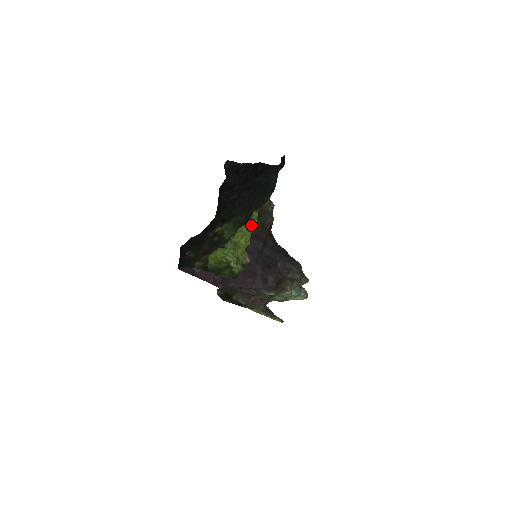
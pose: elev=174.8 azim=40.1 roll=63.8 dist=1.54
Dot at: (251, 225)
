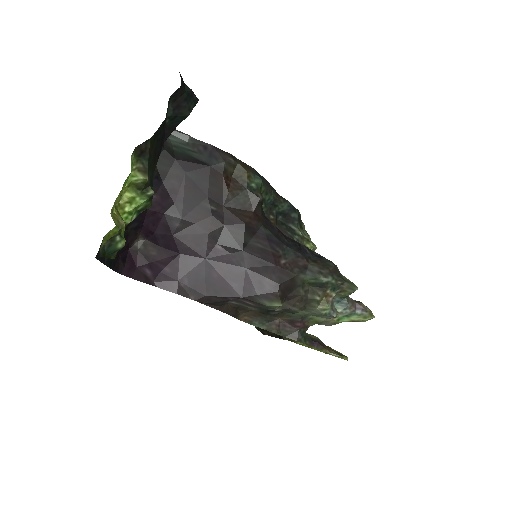
Dot at: (129, 174)
